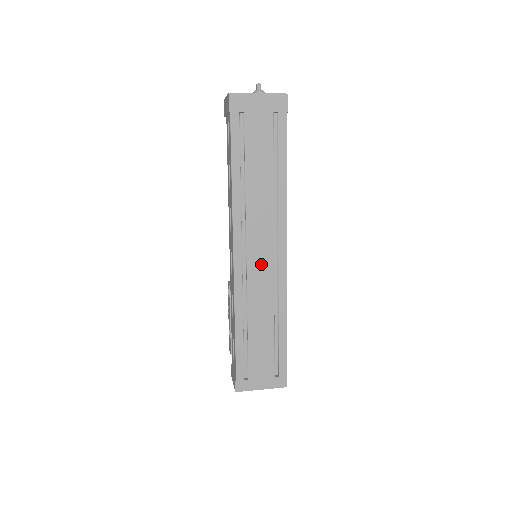
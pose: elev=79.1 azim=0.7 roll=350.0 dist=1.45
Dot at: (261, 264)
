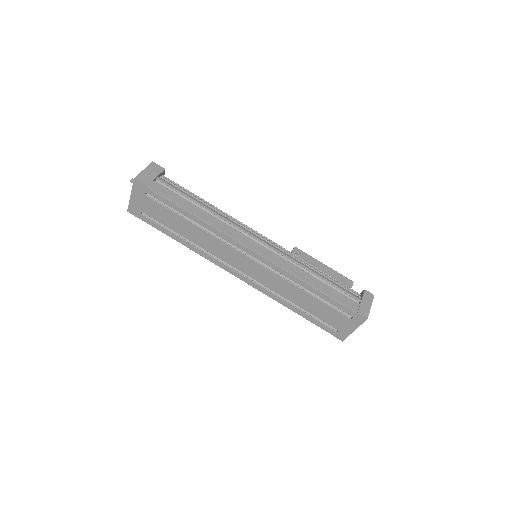
Dot at: (252, 269)
